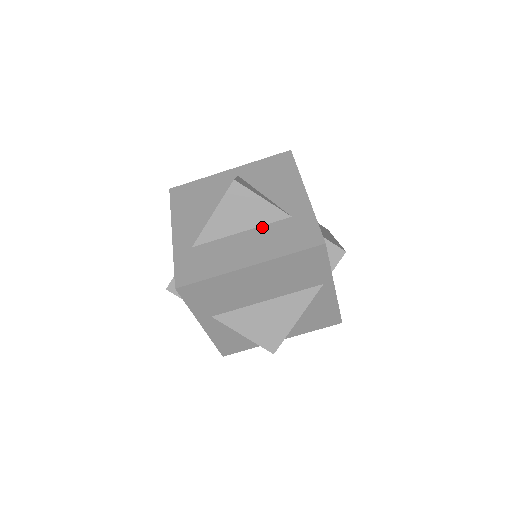
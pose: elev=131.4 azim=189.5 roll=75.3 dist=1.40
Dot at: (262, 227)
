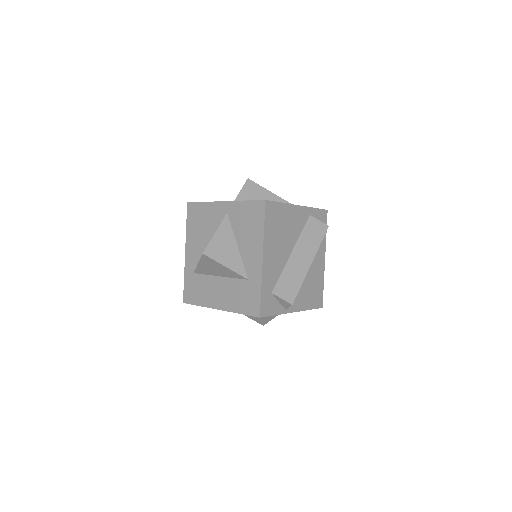
Dot at: (231, 279)
